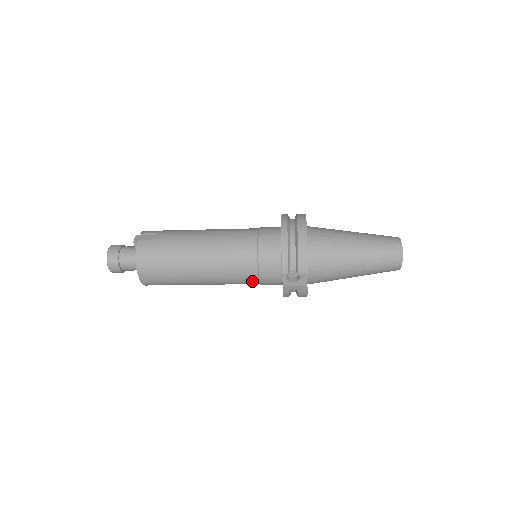
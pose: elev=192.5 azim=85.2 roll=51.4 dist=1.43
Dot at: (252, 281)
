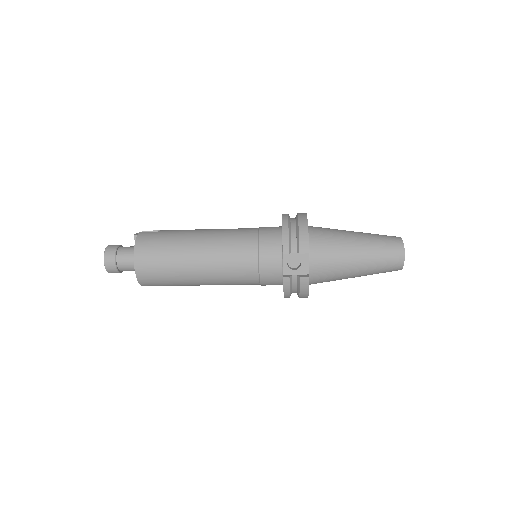
Dot at: (251, 273)
